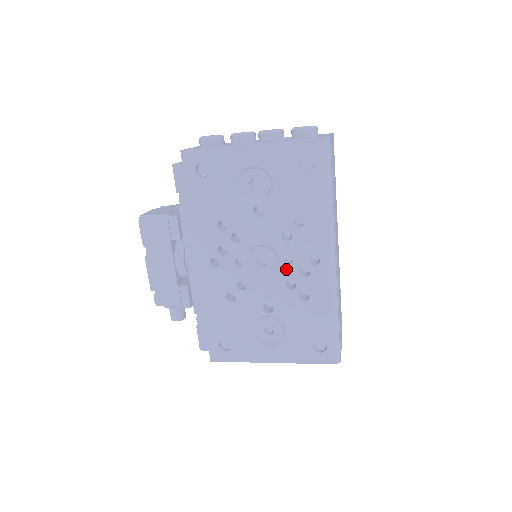
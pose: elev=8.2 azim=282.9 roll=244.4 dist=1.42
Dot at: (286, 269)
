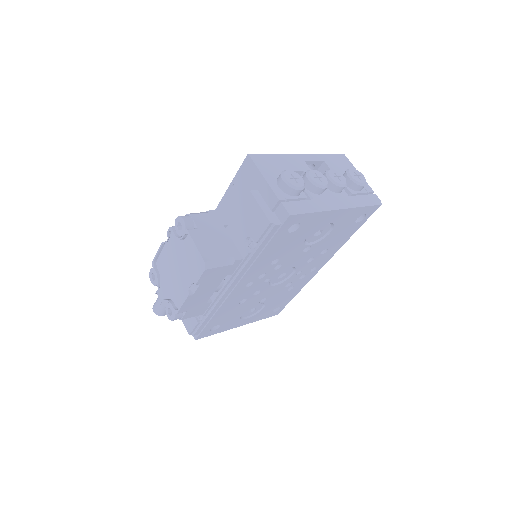
Dot at: (293, 277)
